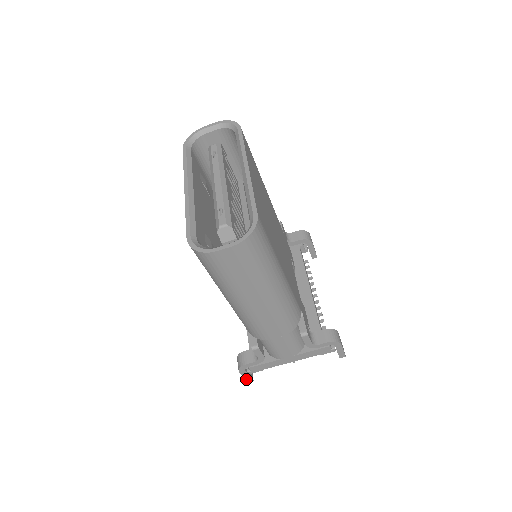
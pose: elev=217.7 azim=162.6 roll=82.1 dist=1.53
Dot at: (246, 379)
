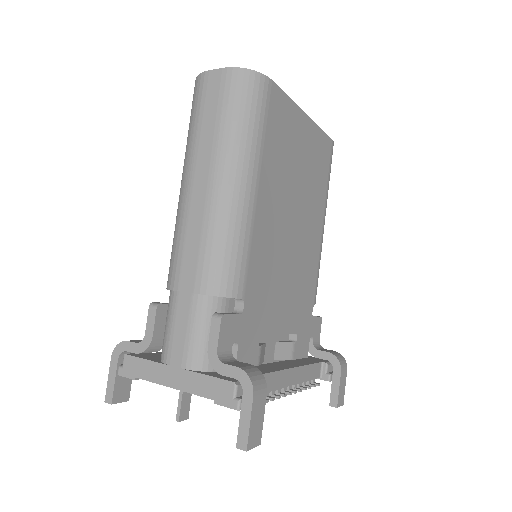
Dot at: (108, 389)
